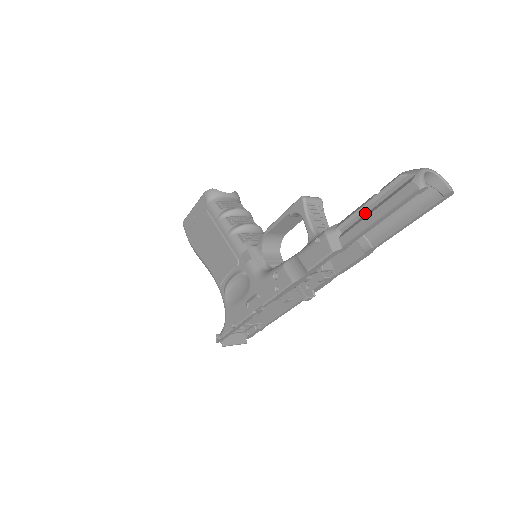
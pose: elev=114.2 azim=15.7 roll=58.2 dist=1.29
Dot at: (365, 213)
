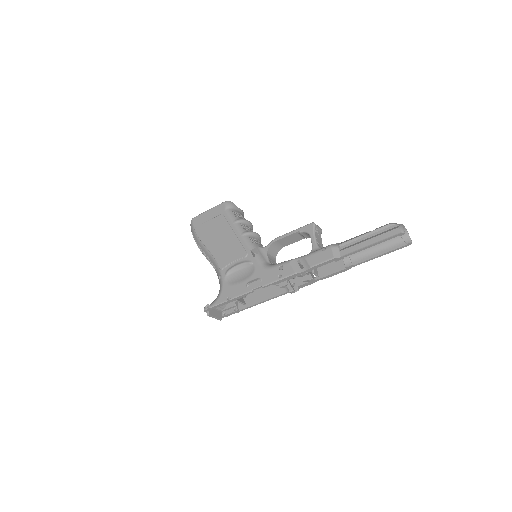
Dot at: (361, 240)
